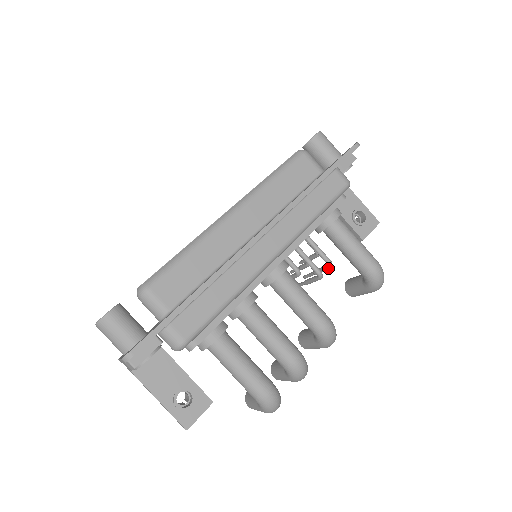
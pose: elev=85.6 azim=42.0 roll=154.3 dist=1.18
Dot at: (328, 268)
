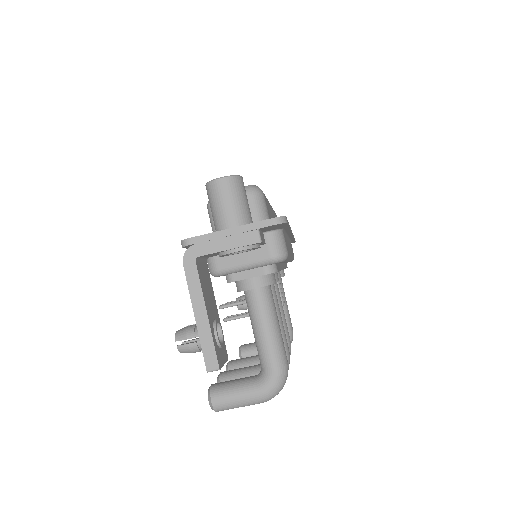
Dot at: occluded
